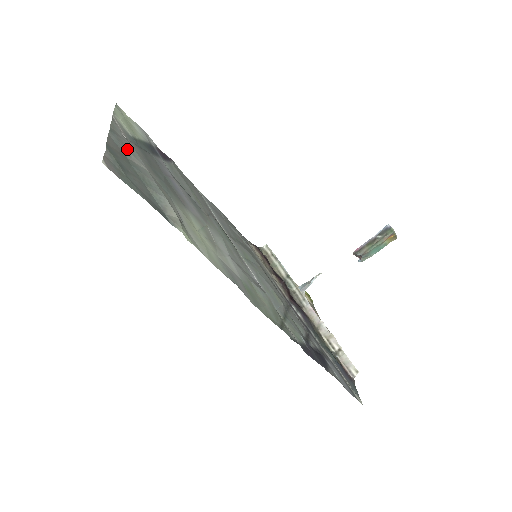
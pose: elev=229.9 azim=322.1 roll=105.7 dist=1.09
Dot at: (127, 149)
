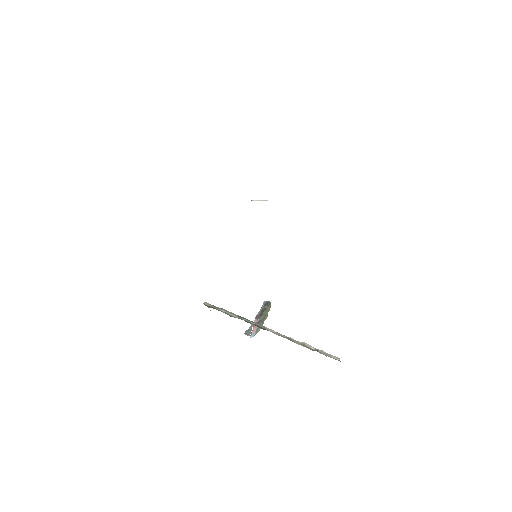
Dot at: occluded
